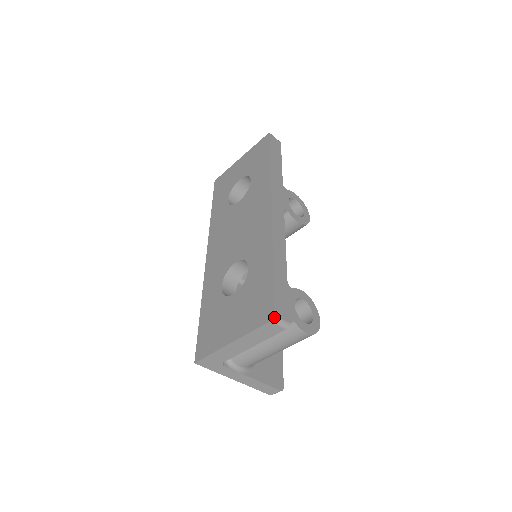
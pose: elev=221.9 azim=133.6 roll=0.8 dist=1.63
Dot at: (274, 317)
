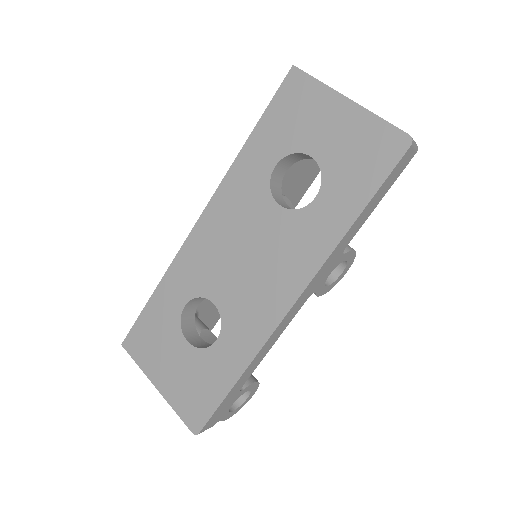
Dot at: occluded
